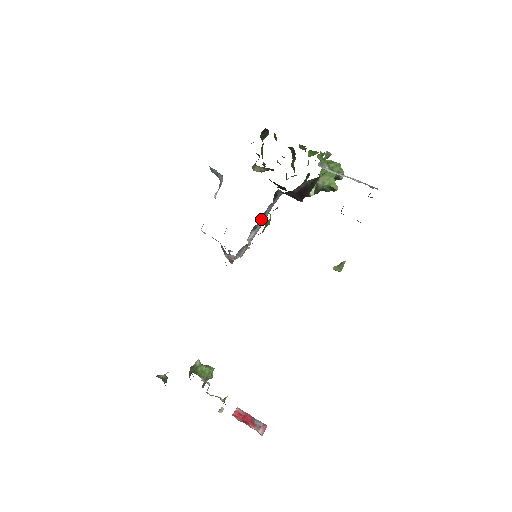
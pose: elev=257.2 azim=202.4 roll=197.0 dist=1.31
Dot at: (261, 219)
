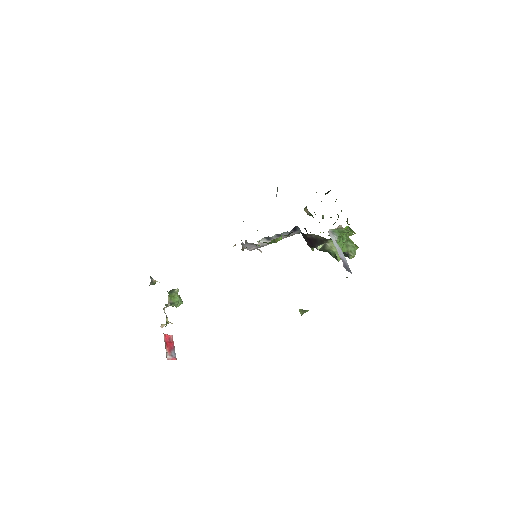
Dot at: (276, 237)
